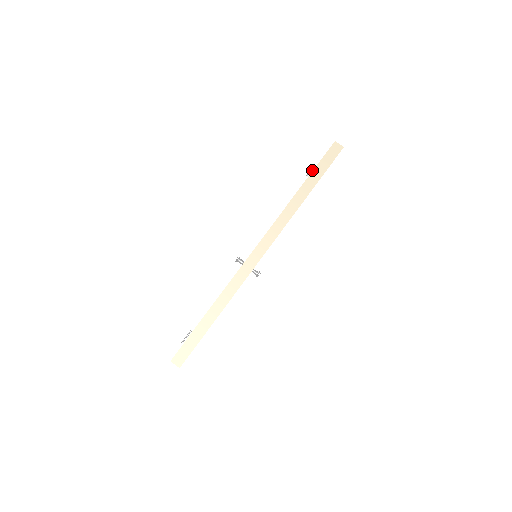
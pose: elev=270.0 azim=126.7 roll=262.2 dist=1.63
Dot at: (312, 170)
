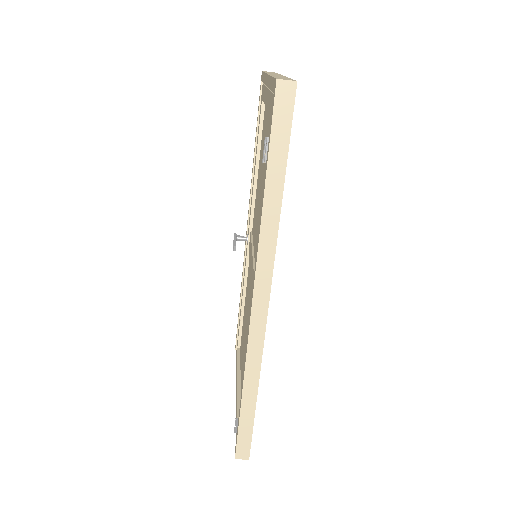
Dot at: (266, 147)
